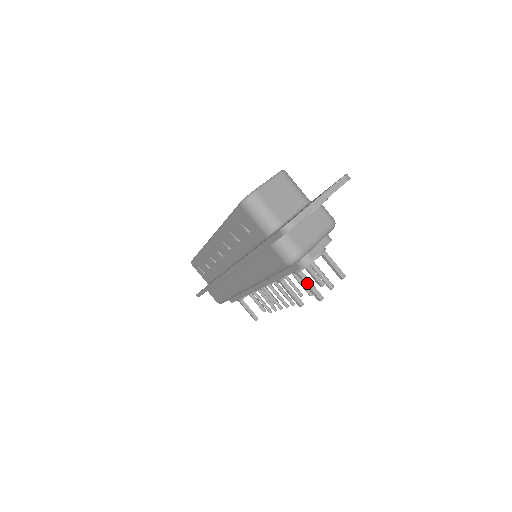
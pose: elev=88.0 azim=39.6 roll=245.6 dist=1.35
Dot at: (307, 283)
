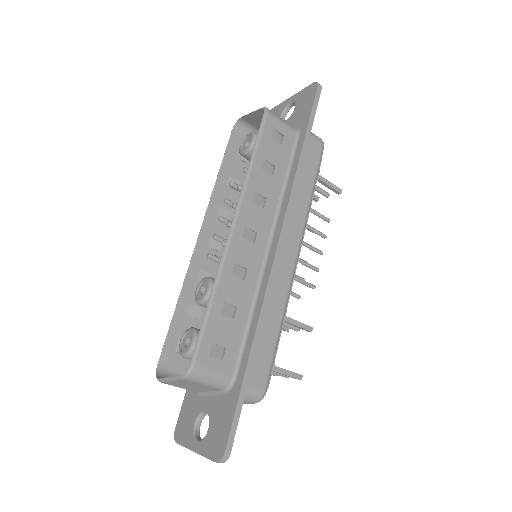
Dot at: occluded
